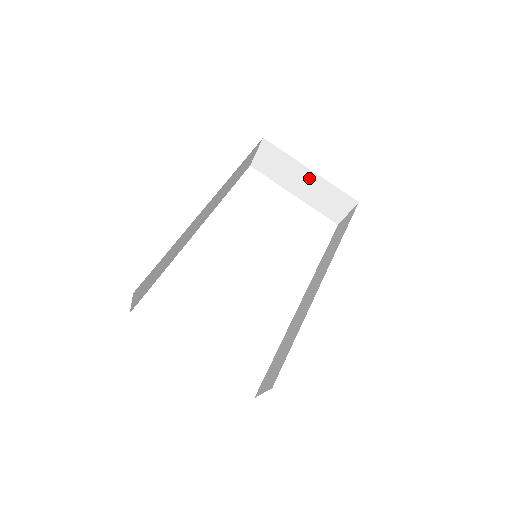
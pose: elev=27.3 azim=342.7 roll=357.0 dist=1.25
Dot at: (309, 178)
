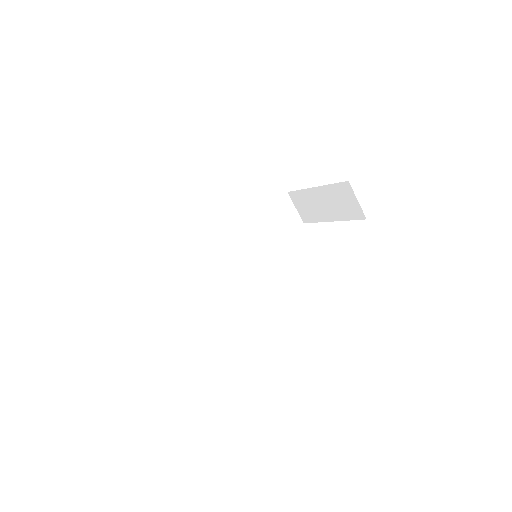
Dot at: (321, 195)
